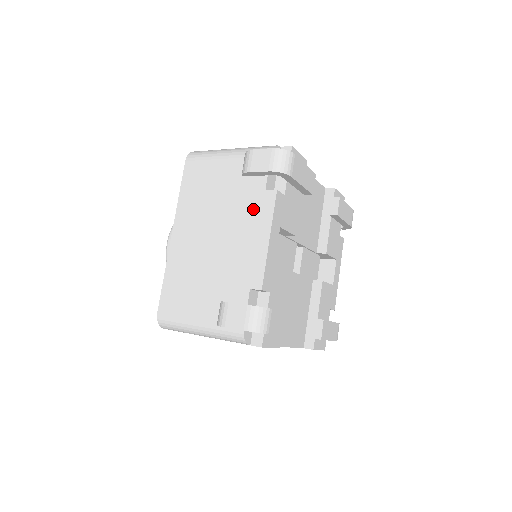
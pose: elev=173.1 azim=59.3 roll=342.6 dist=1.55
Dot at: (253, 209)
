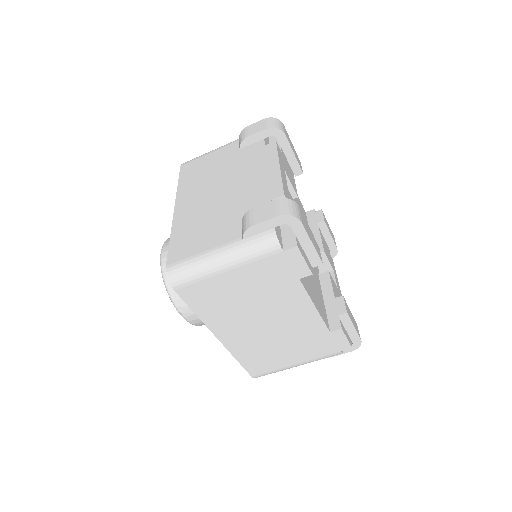
Dot at: (257, 159)
